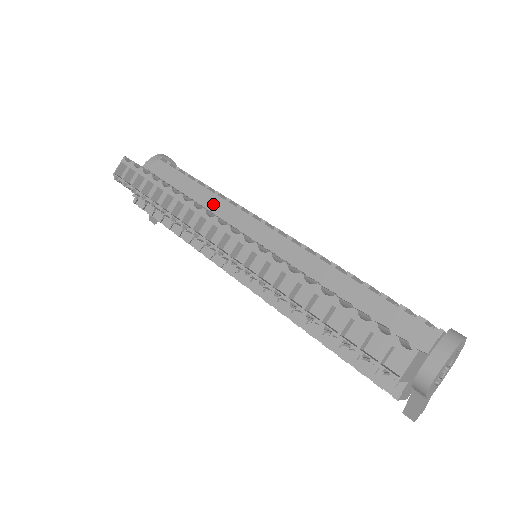
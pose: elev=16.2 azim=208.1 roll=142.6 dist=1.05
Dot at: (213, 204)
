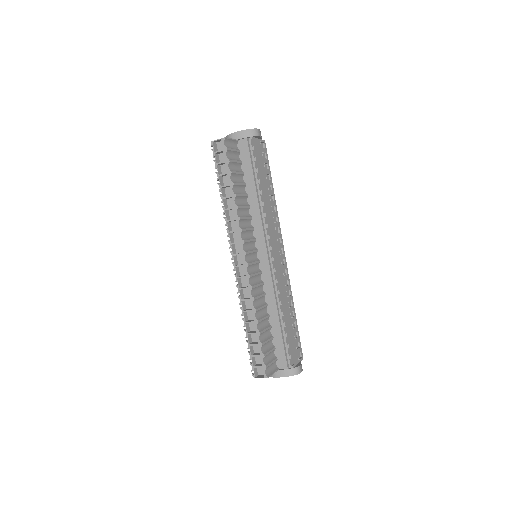
Dot at: (255, 210)
